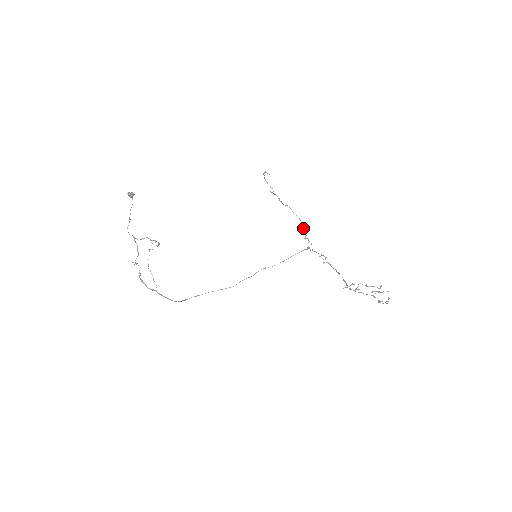
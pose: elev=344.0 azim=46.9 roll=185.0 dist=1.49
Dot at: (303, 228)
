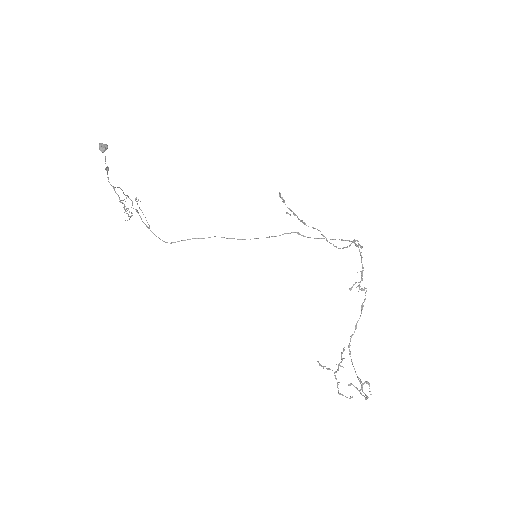
Dot at: (338, 248)
